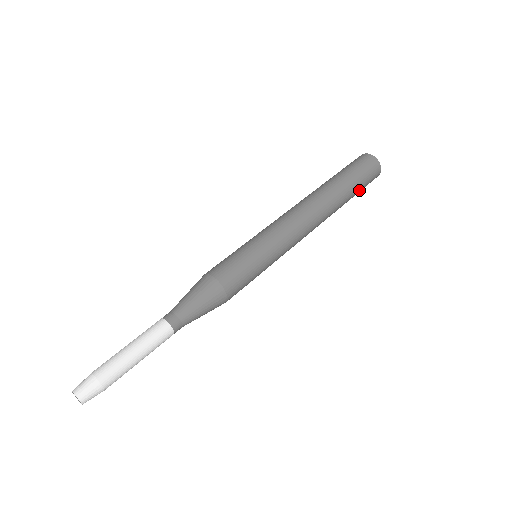
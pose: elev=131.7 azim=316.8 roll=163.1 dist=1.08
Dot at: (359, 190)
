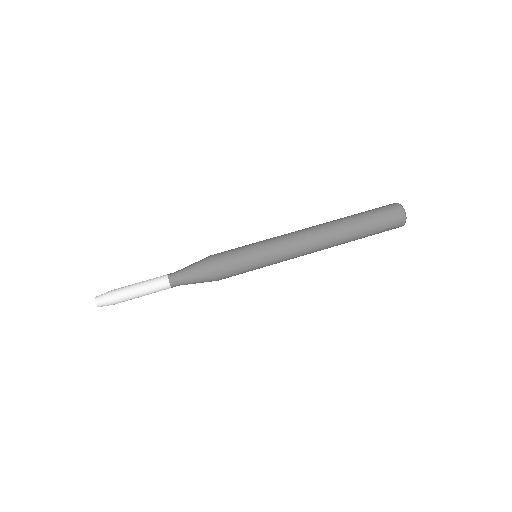
Dot at: occluded
